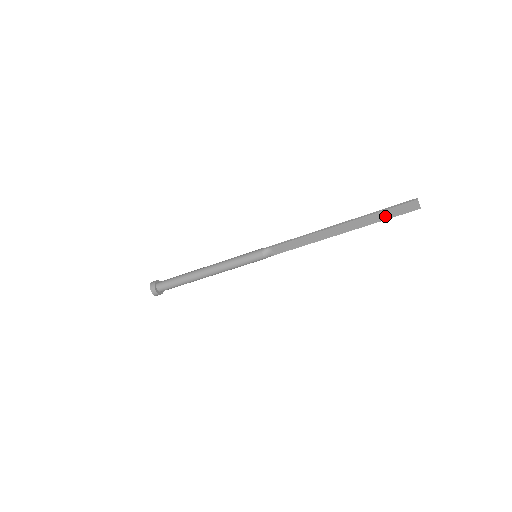
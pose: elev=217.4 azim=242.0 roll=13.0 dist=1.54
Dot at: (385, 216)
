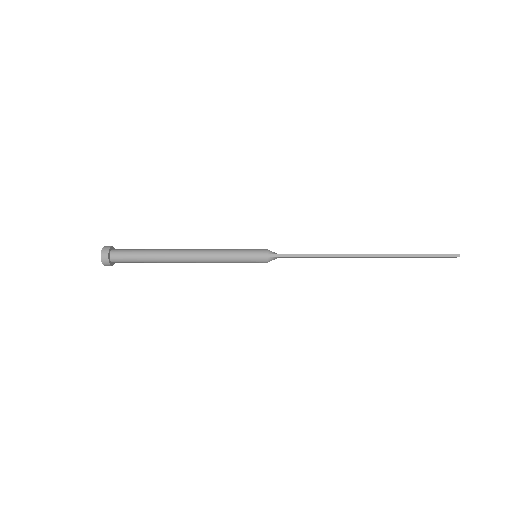
Dot at: (418, 257)
